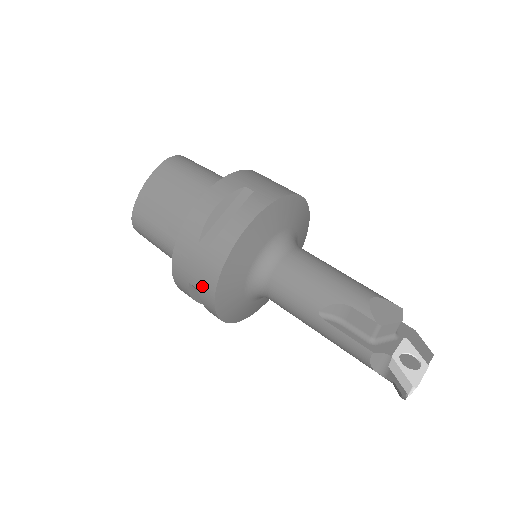
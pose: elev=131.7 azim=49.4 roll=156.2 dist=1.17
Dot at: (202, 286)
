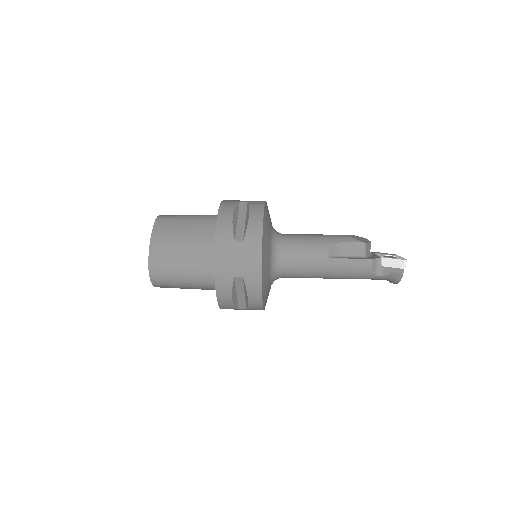
Dot at: (248, 271)
